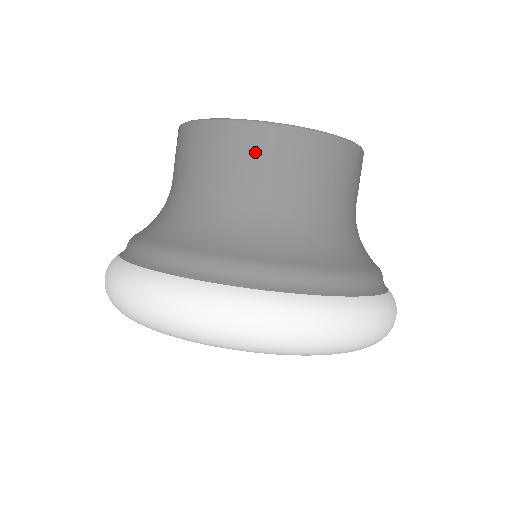
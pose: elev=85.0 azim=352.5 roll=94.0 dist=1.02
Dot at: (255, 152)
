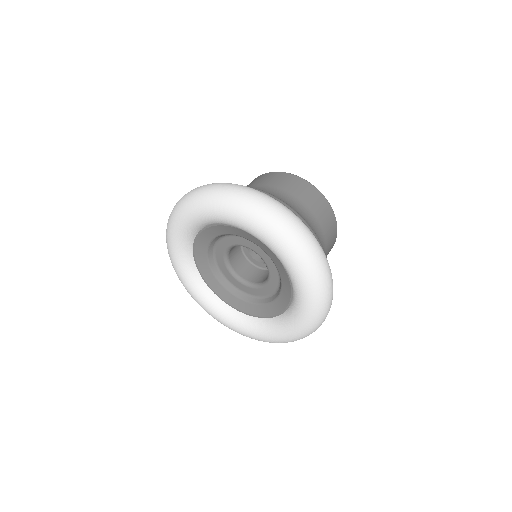
Dot at: occluded
